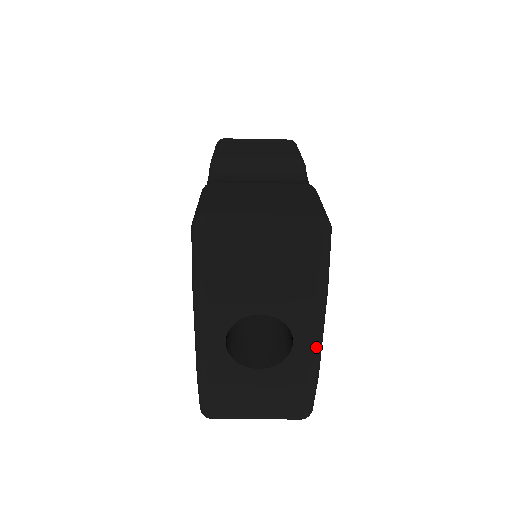
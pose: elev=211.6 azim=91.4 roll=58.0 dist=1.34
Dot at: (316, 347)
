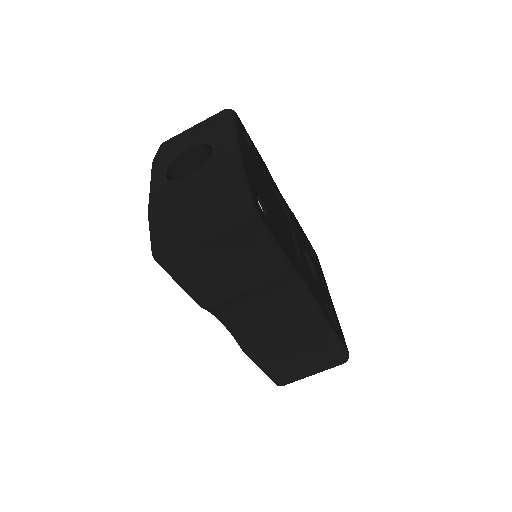
Dot at: (230, 145)
